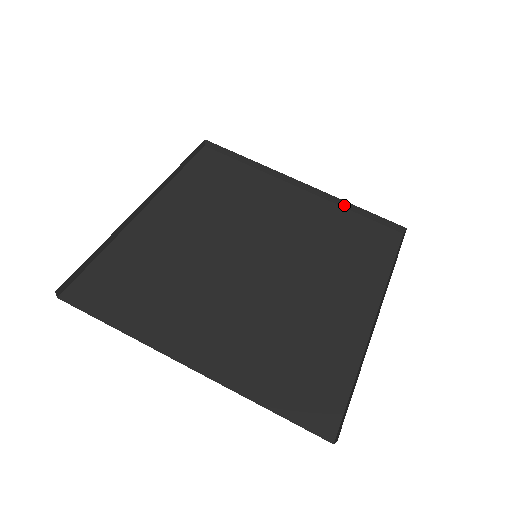
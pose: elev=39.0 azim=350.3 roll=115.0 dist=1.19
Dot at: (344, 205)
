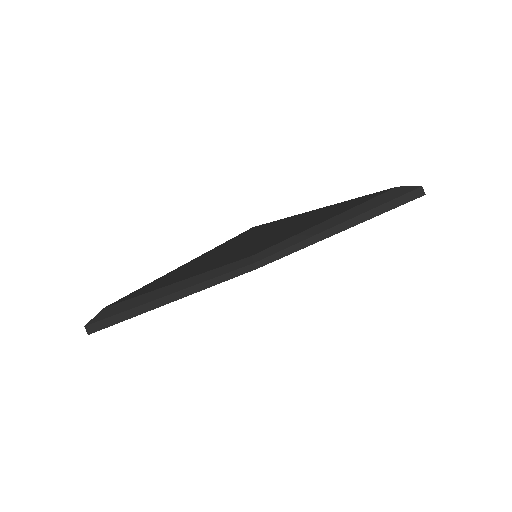
Dot at: (364, 219)
